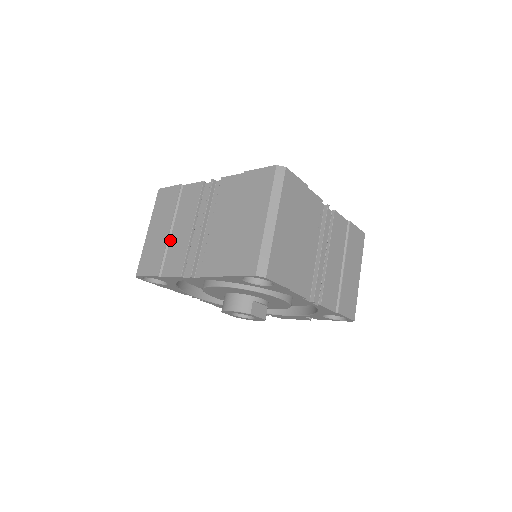
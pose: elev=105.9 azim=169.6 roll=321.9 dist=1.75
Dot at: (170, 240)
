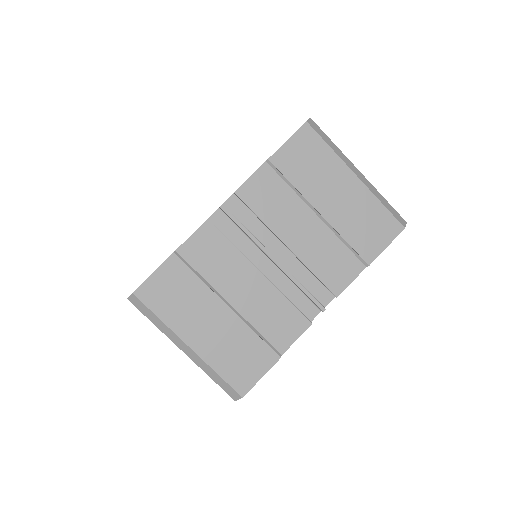
Dot at: (243, 315)
